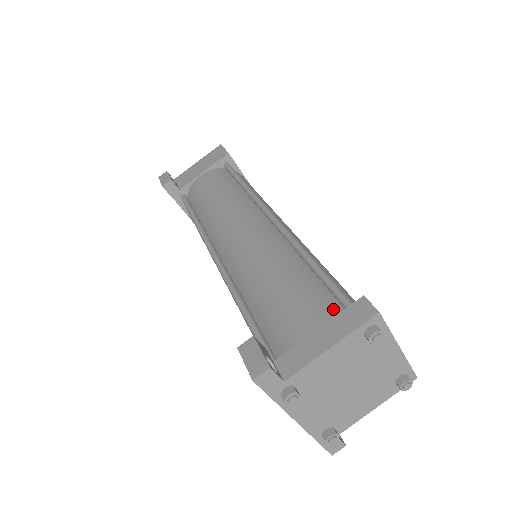
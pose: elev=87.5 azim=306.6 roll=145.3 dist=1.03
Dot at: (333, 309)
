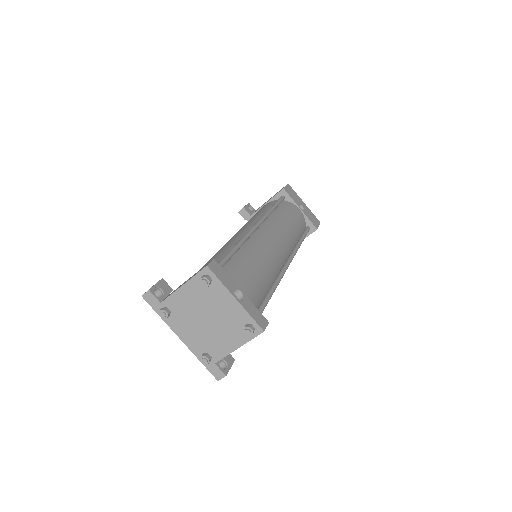
Dot at: occluded
